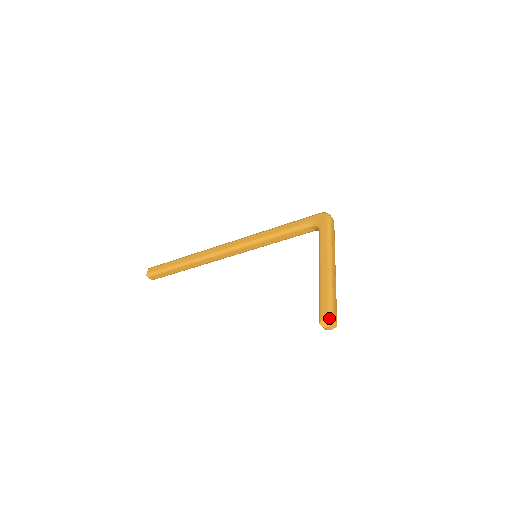
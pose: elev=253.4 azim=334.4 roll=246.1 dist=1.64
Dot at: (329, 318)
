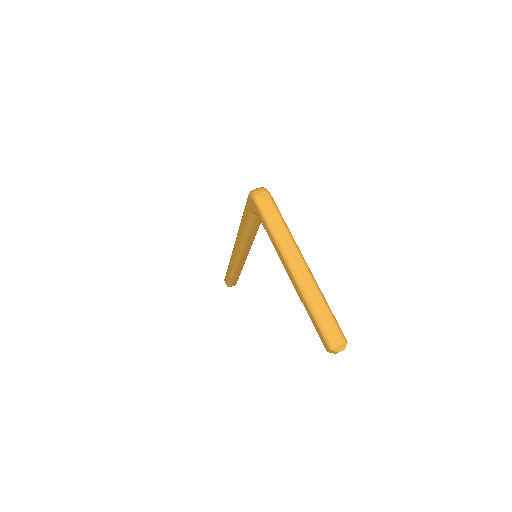
Dot at: (329, 348)
